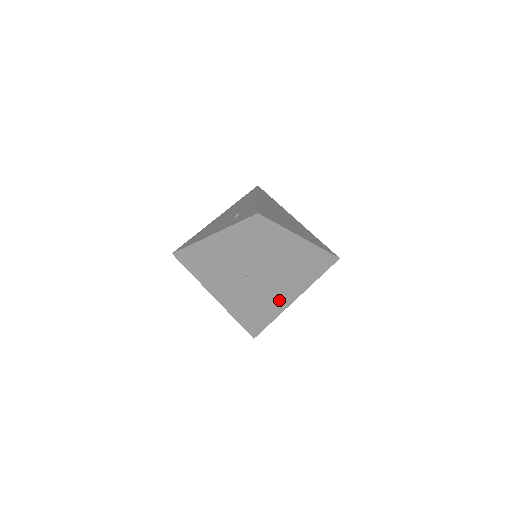
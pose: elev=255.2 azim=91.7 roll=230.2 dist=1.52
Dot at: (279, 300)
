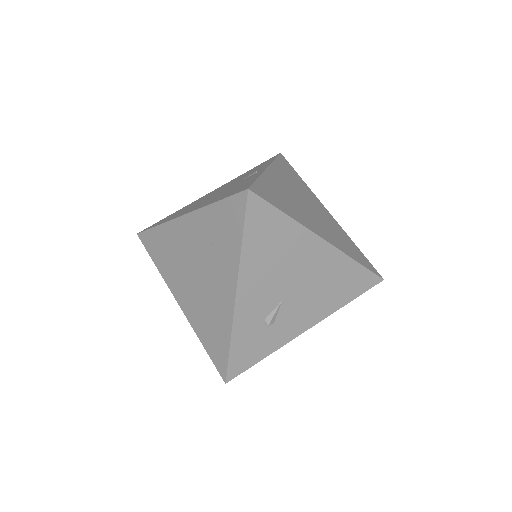
Dot at: (295, 210)
